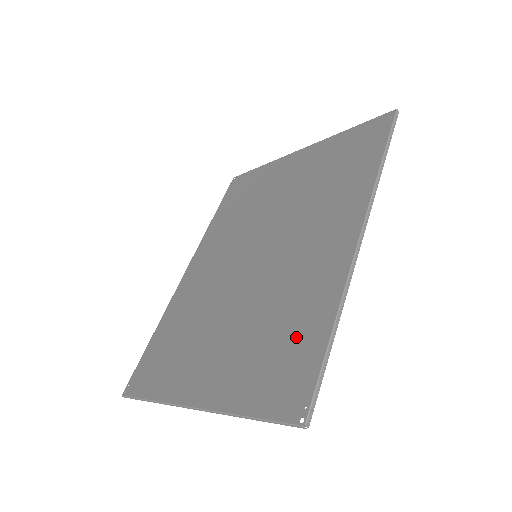
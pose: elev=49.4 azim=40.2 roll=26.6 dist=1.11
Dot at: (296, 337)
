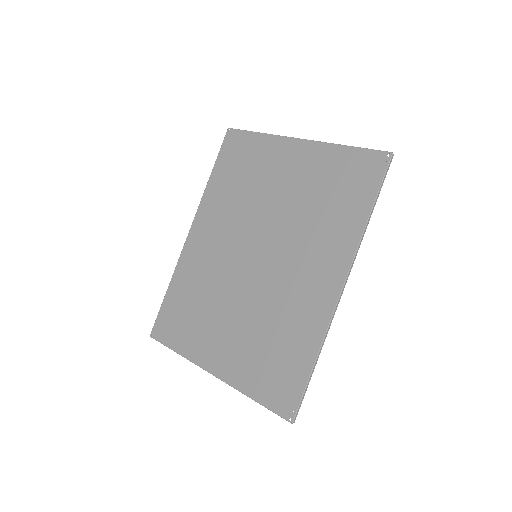
Dot at: (289, 356)
